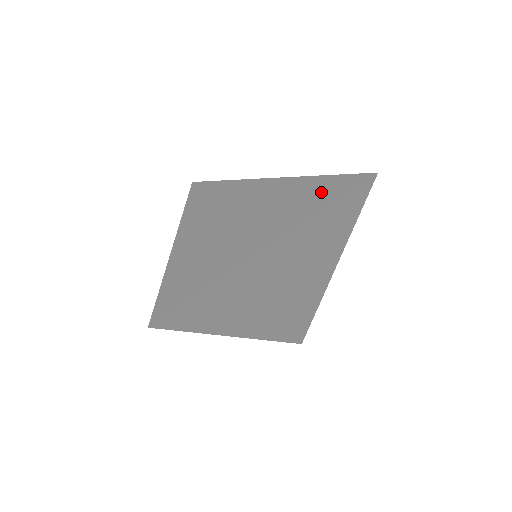
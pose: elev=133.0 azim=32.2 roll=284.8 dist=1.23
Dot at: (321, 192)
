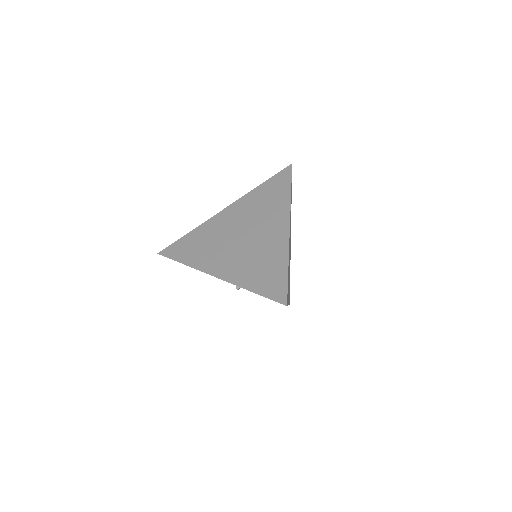
Dot at: (275, 190)
